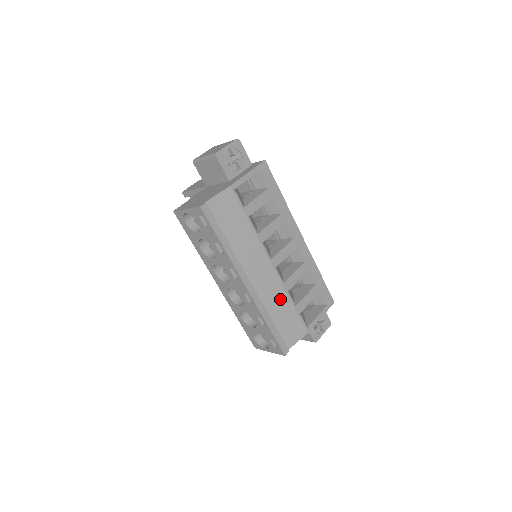
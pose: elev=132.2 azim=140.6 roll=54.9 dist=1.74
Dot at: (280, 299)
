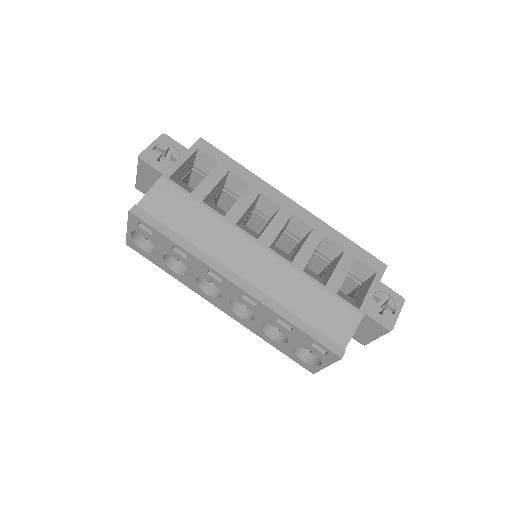
Dot at: (296, 285)
